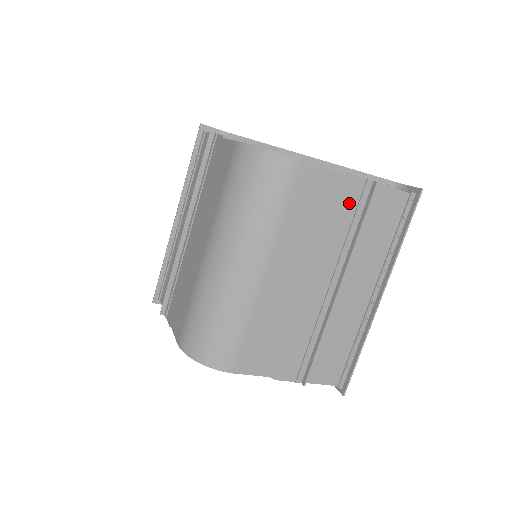
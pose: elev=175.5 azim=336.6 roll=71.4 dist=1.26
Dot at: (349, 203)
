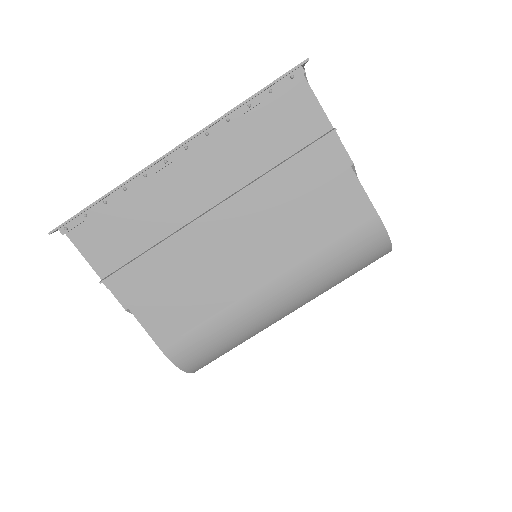
Dot at: occluded
